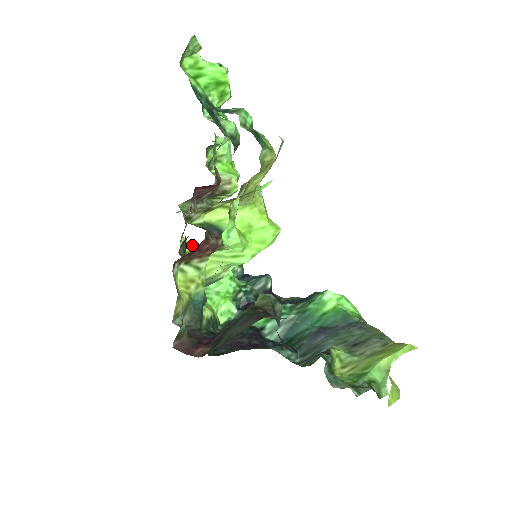
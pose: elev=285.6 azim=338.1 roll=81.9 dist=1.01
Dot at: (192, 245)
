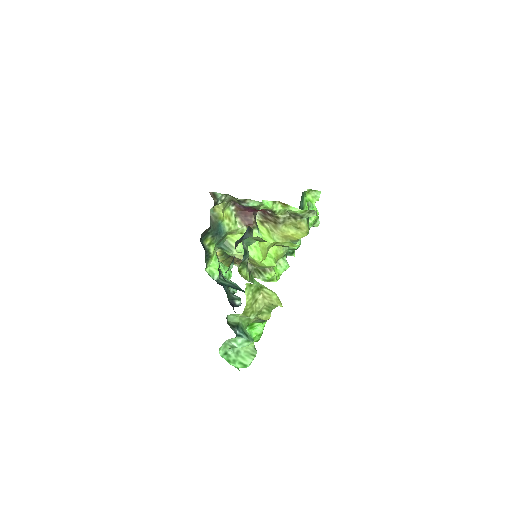
Dot at: occluded
